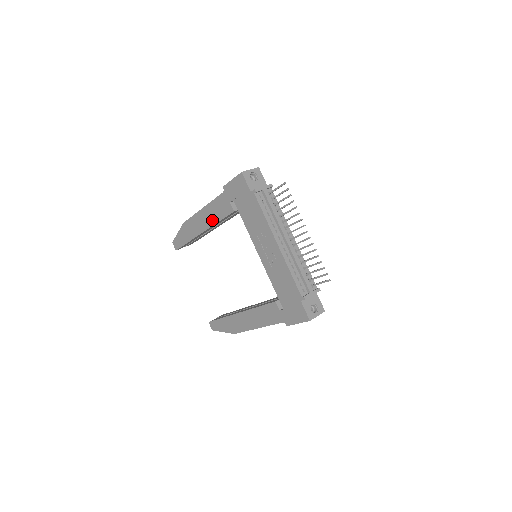
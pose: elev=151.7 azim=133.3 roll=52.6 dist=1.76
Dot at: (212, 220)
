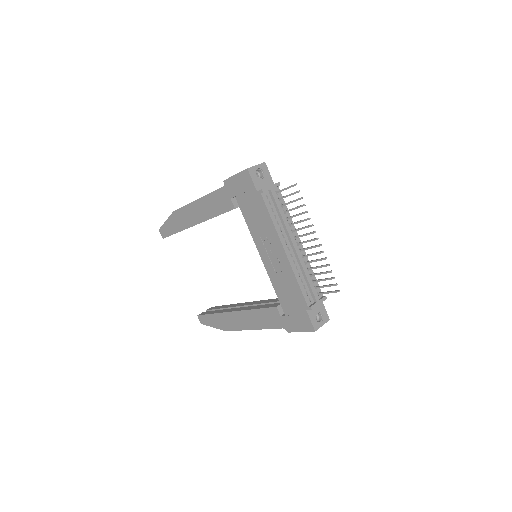
Dot at: (208, 214)
